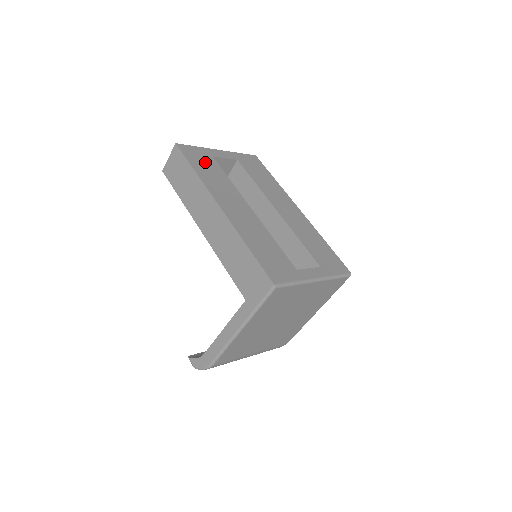
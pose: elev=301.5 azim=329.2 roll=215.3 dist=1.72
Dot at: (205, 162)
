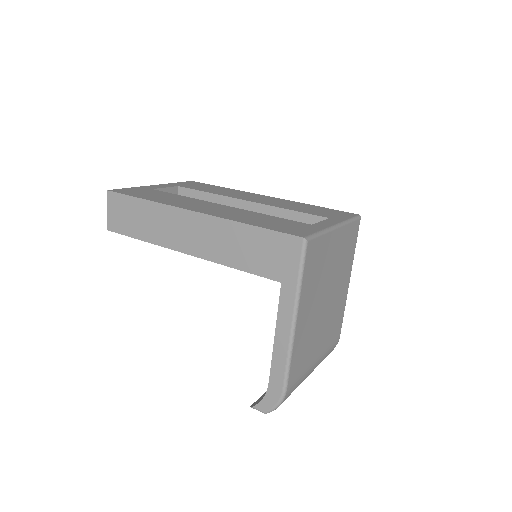
Dot at: (148, 193)
